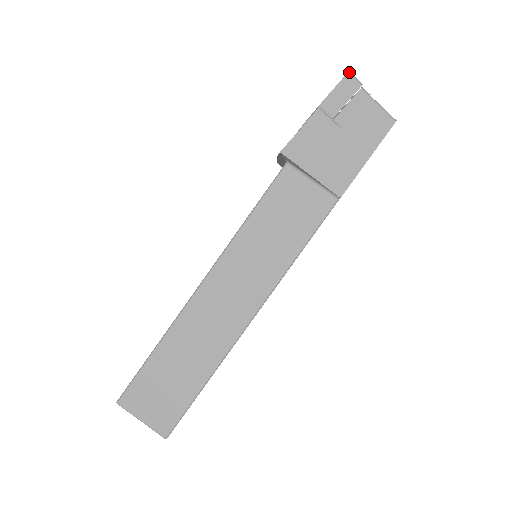
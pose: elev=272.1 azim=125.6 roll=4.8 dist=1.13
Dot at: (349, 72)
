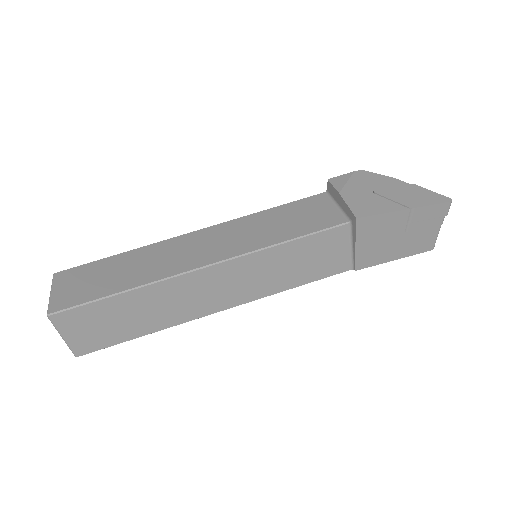
Dot at: occluded
